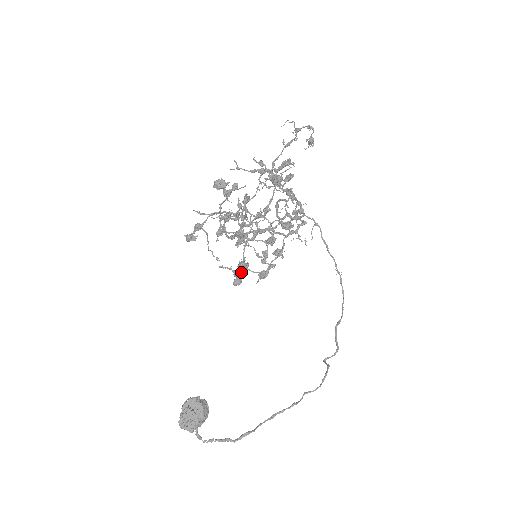
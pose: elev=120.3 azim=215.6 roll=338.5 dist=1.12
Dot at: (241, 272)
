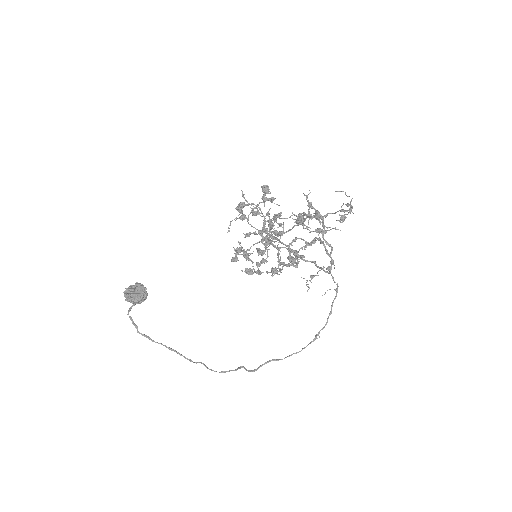
Dot at: (248, 259)
